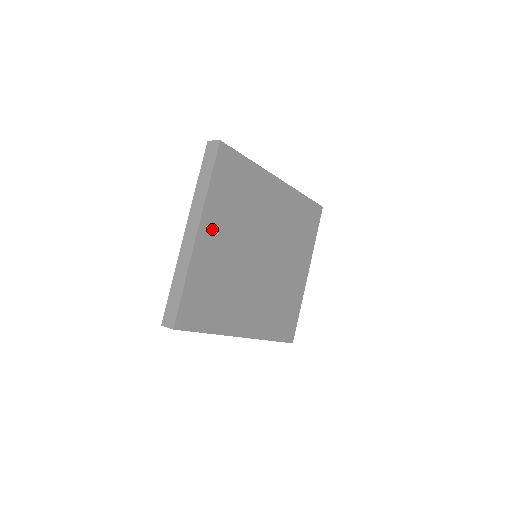
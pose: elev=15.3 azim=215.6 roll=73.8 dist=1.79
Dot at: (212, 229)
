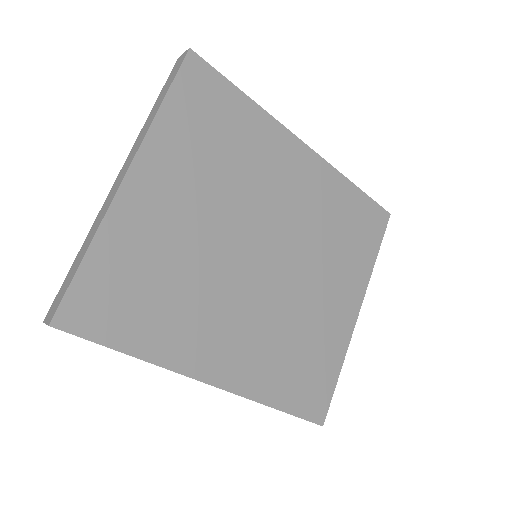
Dot at: (160, 178)
